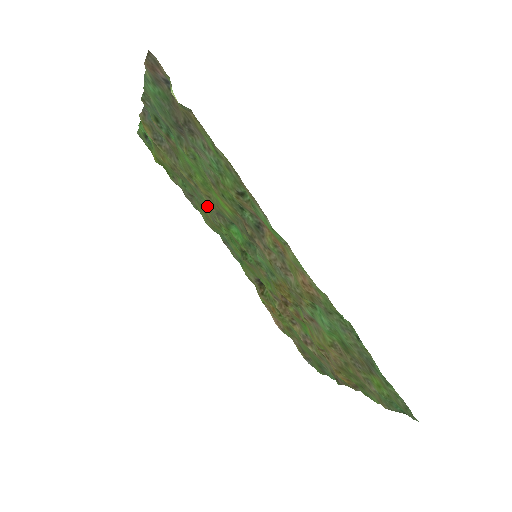
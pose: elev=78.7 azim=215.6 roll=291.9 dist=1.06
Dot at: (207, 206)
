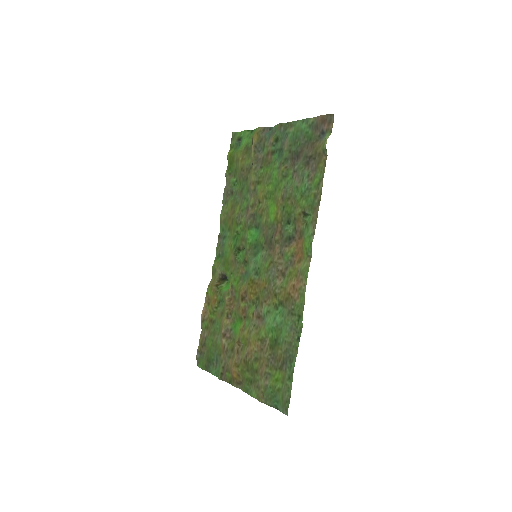
Dot at: (244, 206)
